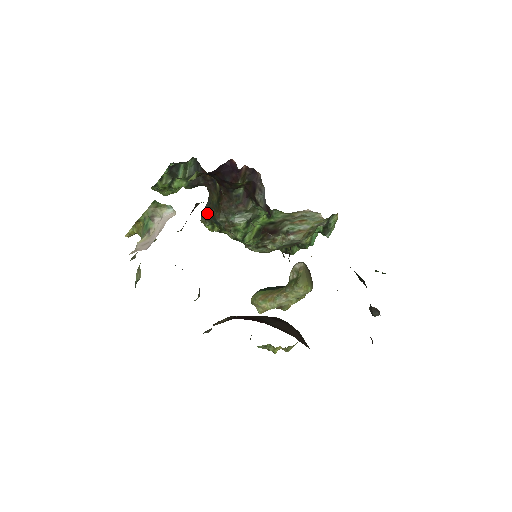
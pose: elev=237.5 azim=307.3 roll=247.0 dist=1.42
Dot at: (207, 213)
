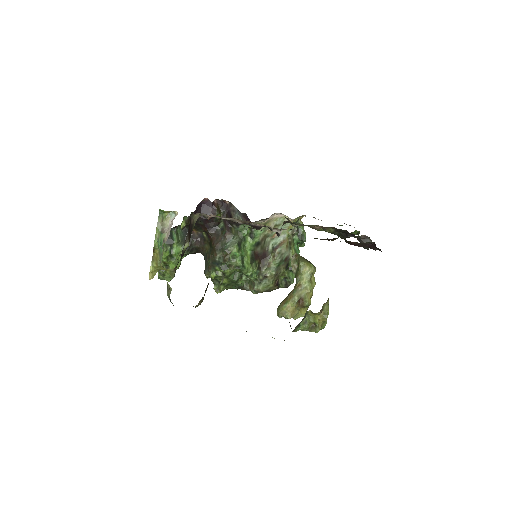
Dot at: (207, 264)
